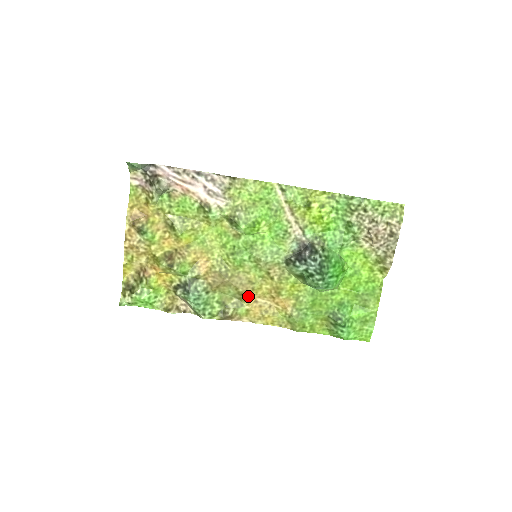
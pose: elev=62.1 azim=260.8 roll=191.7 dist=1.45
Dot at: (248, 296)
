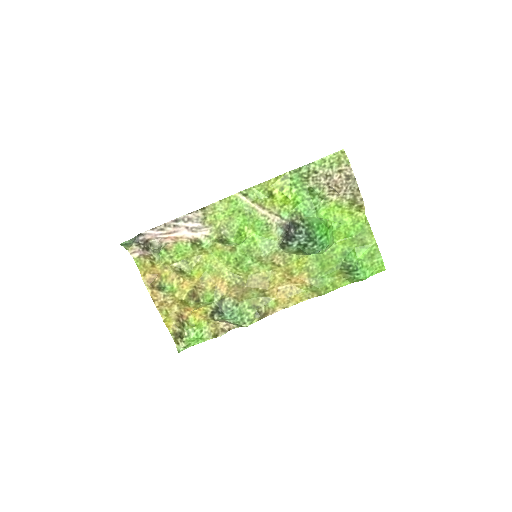
Dot at: (269, 290)
